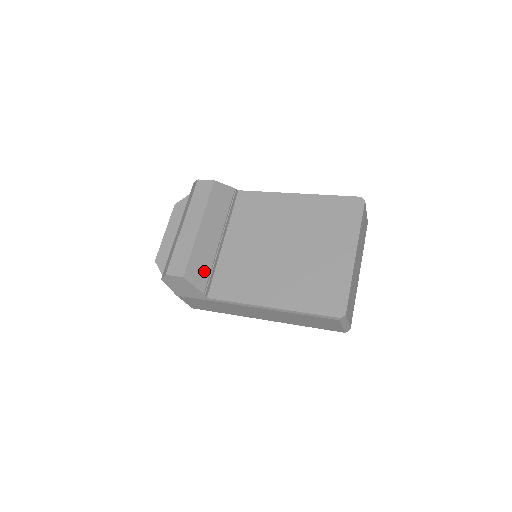
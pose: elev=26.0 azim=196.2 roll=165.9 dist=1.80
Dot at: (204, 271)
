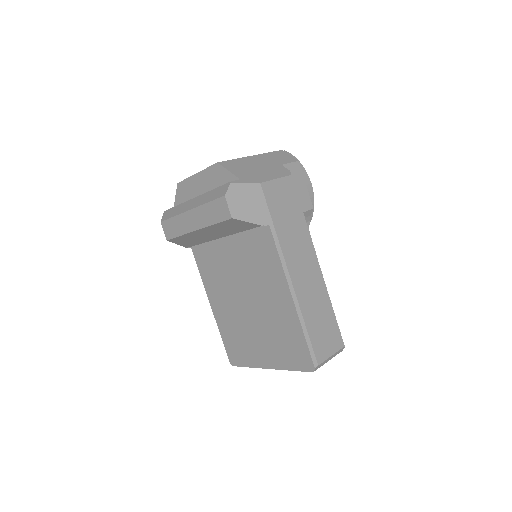
Dot at: (192, 243)
